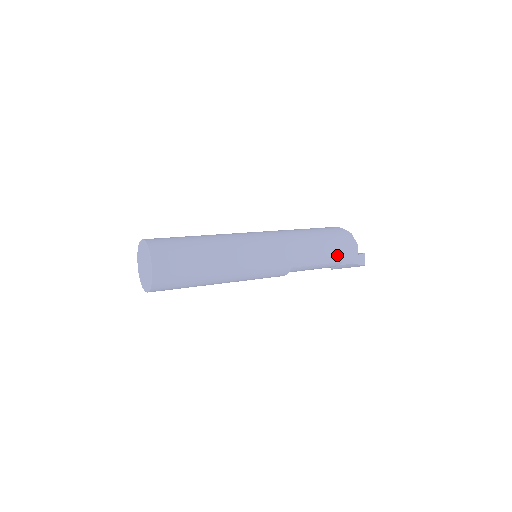
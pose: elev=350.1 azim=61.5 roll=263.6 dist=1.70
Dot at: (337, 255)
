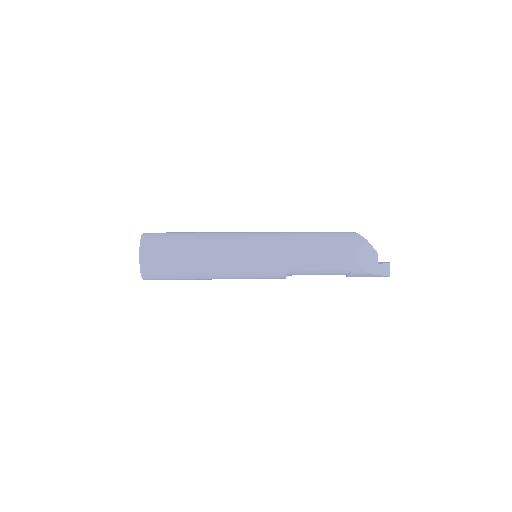
Dot at: (344, 262)
